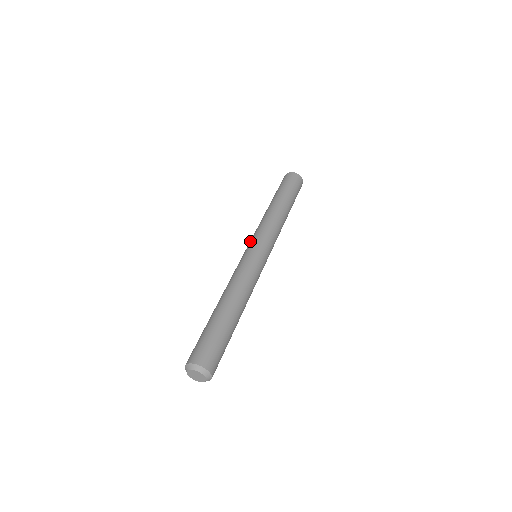
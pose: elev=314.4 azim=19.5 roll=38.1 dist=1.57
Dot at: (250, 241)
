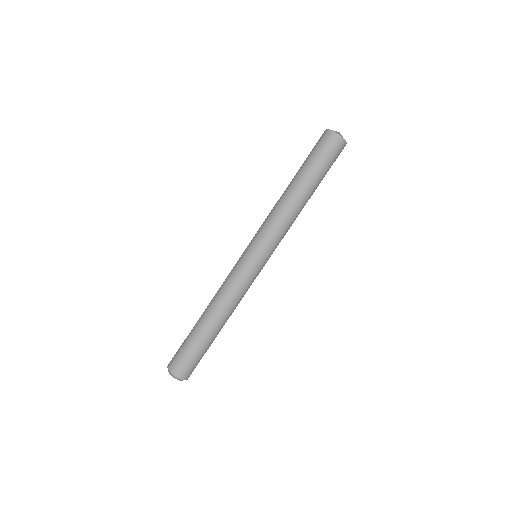
Dot at: (253, 240)
